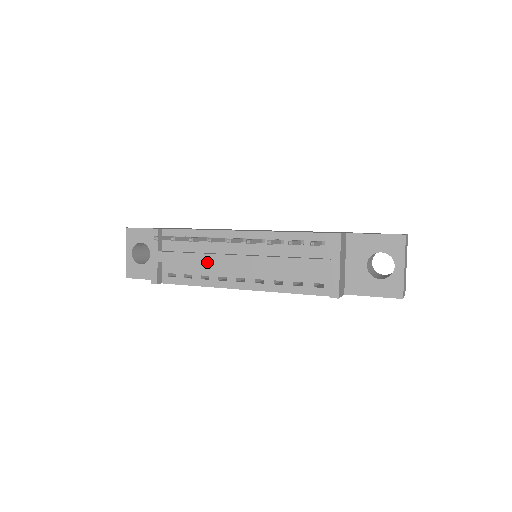
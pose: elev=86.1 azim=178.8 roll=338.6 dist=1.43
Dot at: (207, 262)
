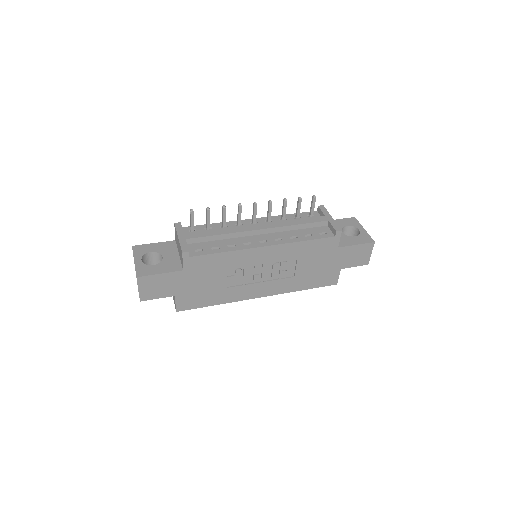
Dot at: (233, 231)
